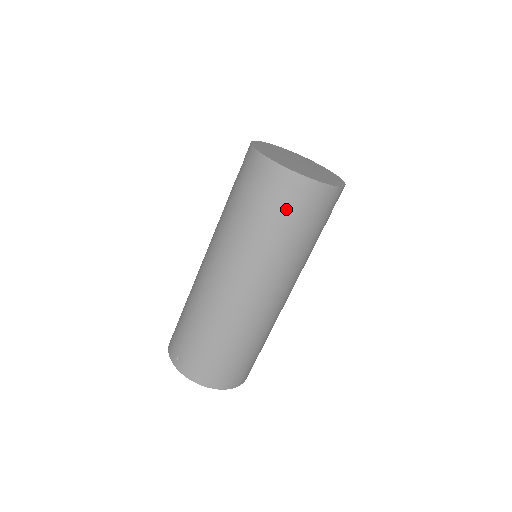
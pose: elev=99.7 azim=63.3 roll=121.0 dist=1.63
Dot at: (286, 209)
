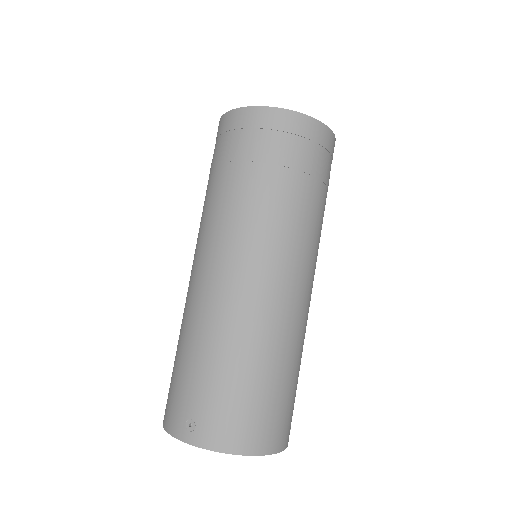
Dot at: (288, 154)
